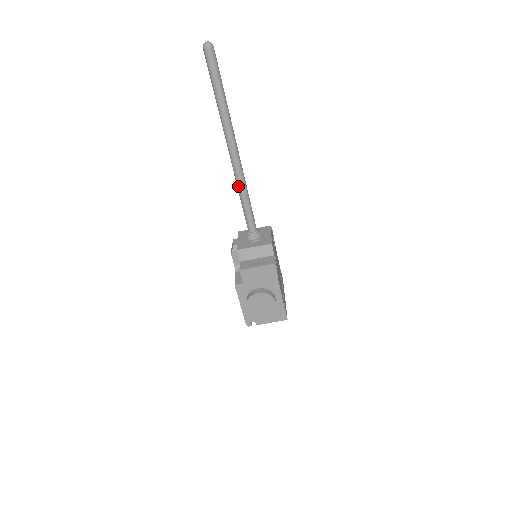
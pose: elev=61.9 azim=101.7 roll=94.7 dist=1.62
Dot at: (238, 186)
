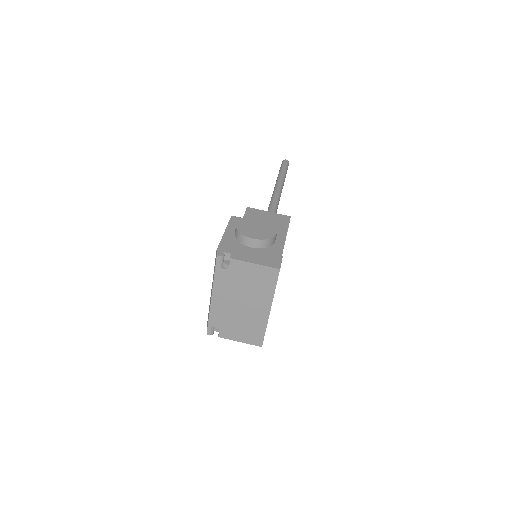
Dot at: (270, 207)
